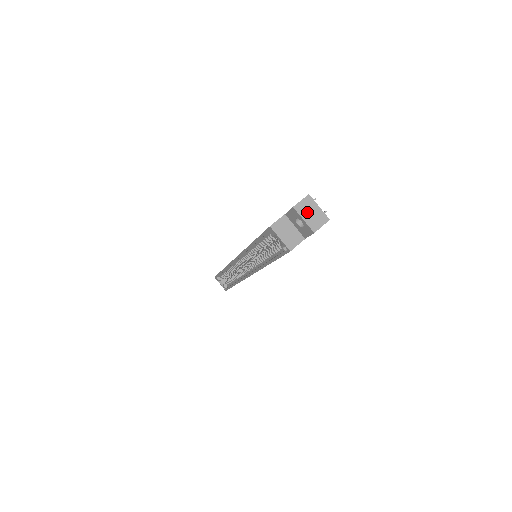
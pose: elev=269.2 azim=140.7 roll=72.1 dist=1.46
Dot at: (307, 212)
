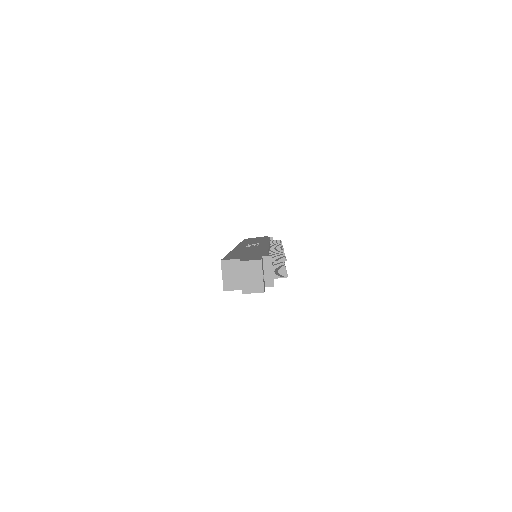
Dot at: (249, 273)
